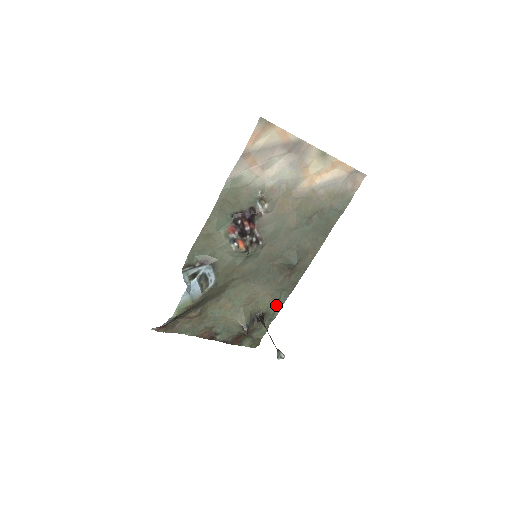
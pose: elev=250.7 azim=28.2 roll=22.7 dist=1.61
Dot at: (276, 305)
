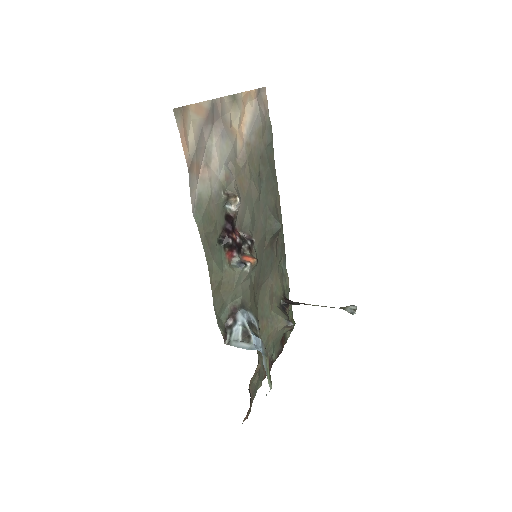
Dot at: (284, 278)
